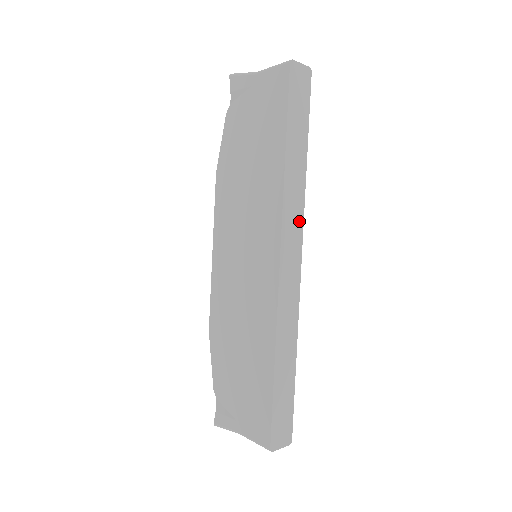
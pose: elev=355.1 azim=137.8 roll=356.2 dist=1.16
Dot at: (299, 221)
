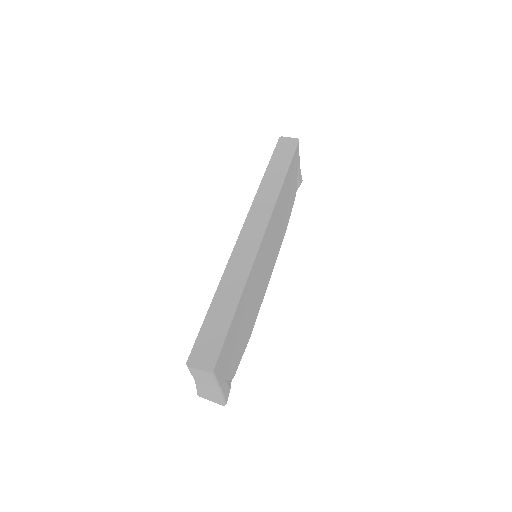
Dot at: (268, 212)
